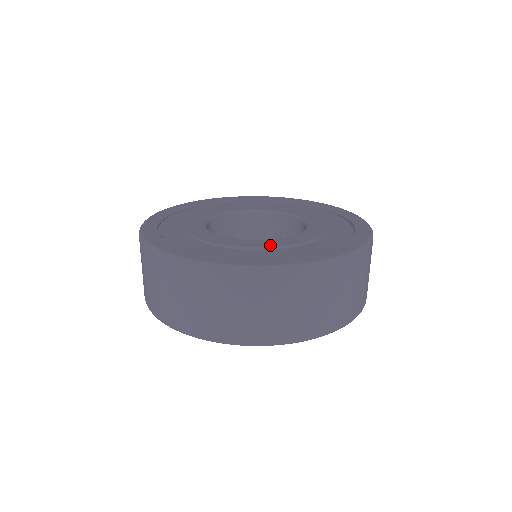
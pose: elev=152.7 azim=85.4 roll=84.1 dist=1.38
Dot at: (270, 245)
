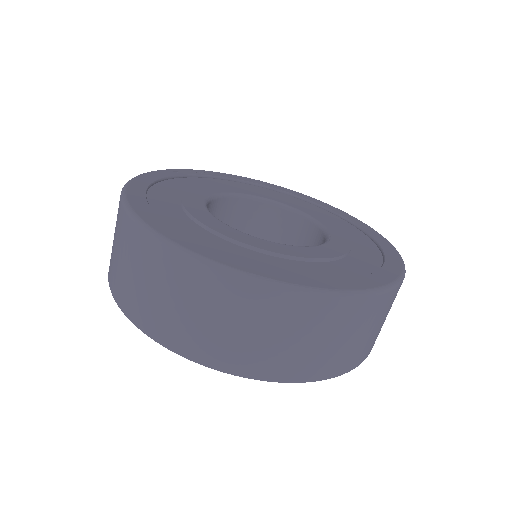
Dot at: (340, 252)
